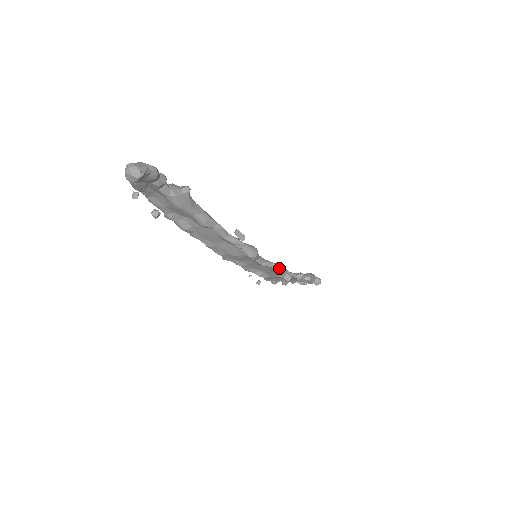
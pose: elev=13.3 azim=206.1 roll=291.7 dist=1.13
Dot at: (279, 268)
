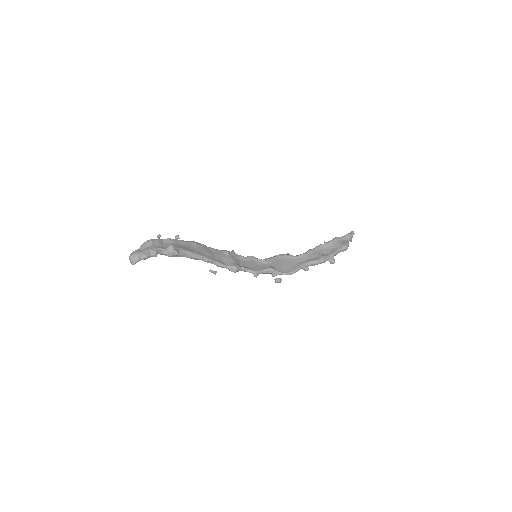
Dot at: (256, 277)
